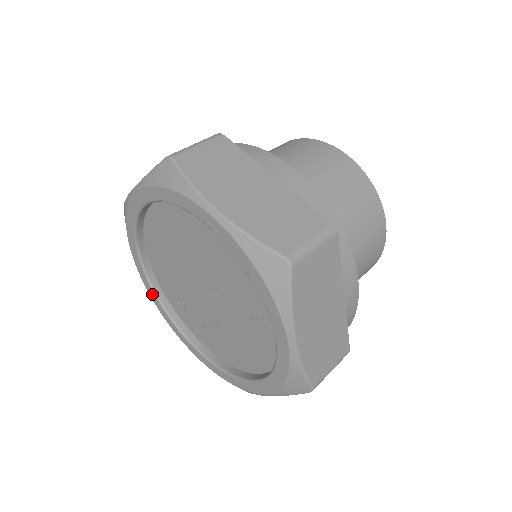
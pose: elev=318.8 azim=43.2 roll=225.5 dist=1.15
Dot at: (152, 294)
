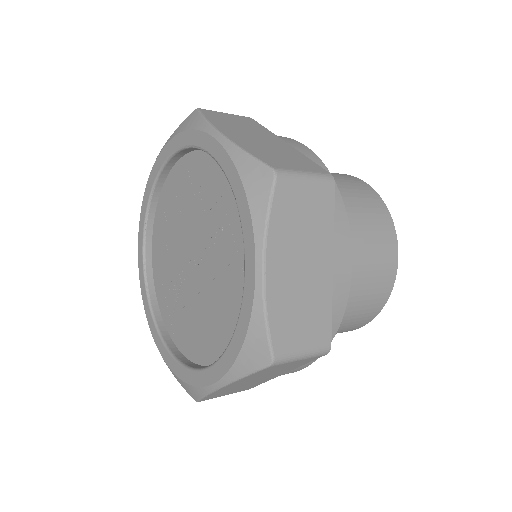
Dot at: (143, 284)
